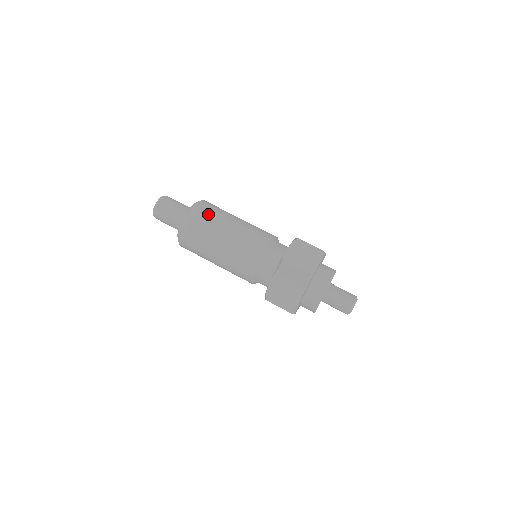
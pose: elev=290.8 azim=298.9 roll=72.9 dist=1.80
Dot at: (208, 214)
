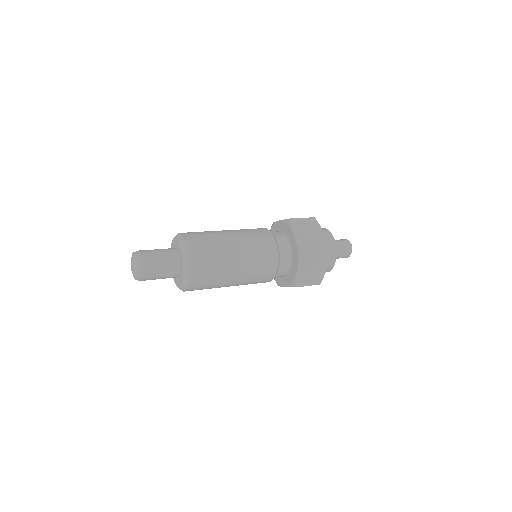
Dot at: occluded
